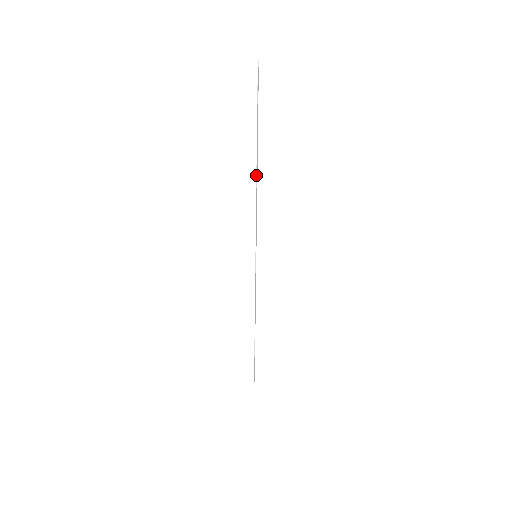
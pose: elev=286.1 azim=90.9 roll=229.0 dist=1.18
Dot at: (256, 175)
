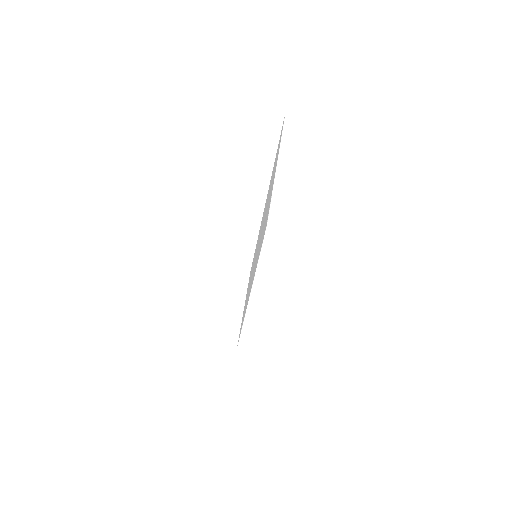
Dot at: (258, 259)
